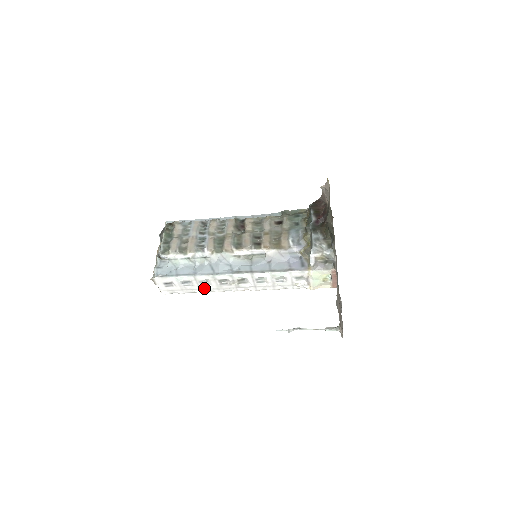
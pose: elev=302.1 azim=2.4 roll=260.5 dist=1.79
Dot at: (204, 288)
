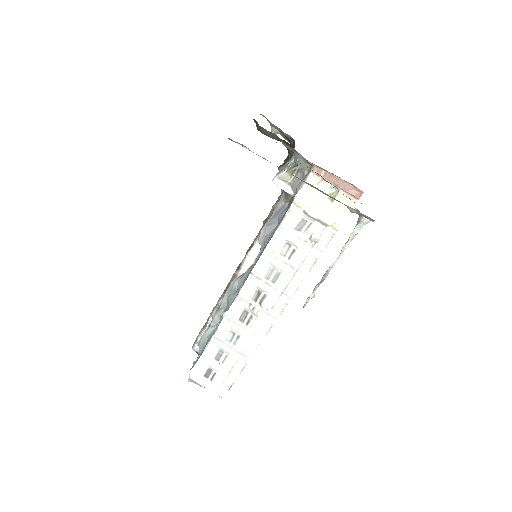
Dot at: (243, 348)
